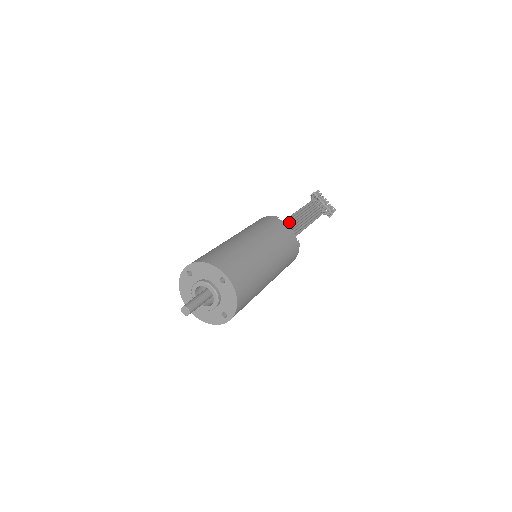
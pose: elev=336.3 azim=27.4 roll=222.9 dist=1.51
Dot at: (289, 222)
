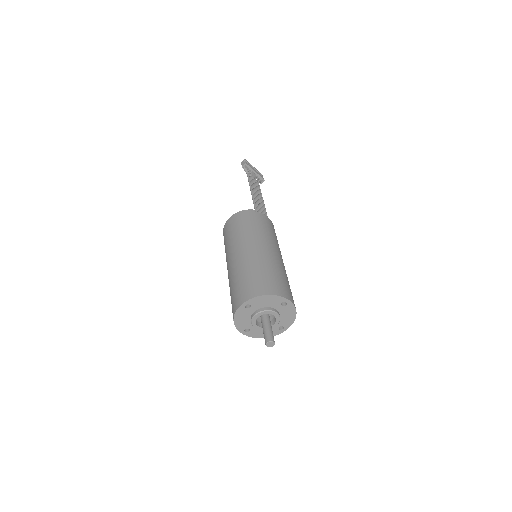
Dot at: (258, 210)
